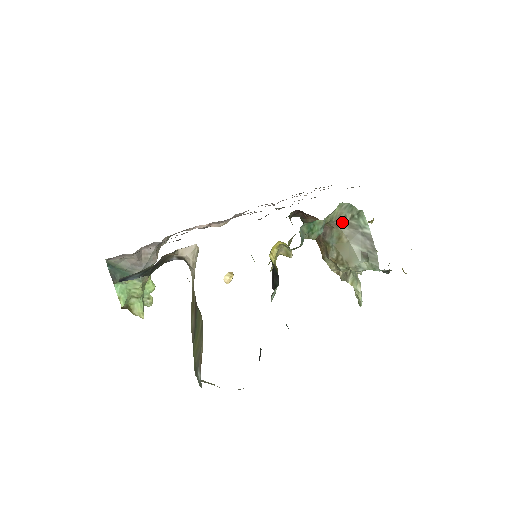
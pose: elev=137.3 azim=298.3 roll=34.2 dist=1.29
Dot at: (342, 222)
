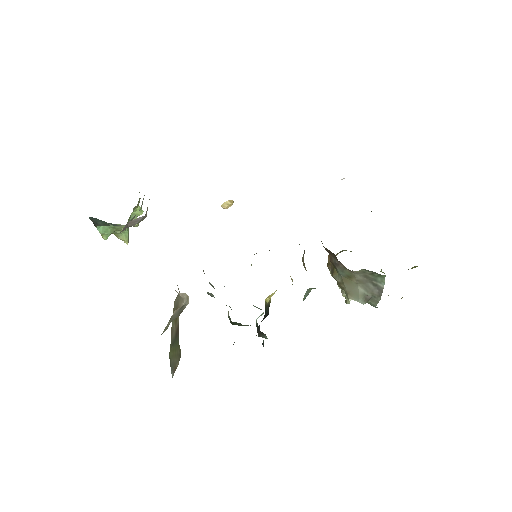
Dot at: (359, 272)
